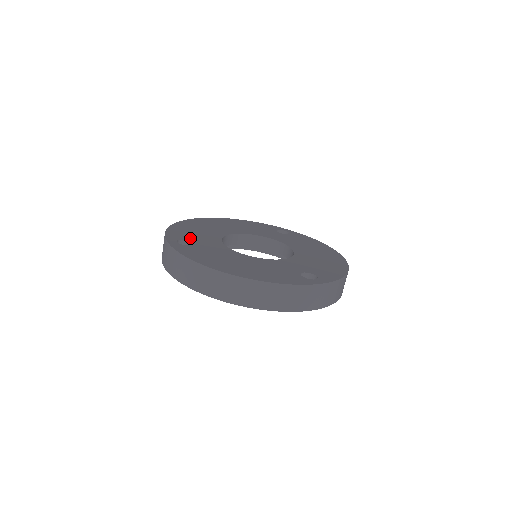
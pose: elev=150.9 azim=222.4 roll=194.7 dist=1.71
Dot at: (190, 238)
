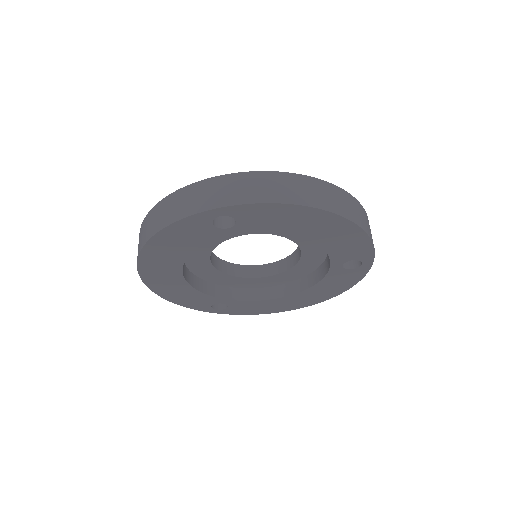
Dot at: occluded
